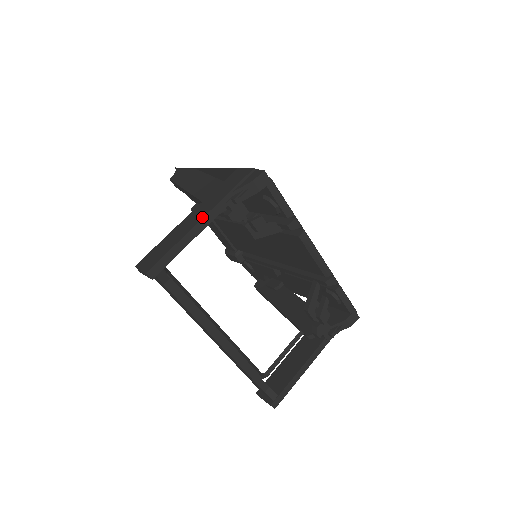
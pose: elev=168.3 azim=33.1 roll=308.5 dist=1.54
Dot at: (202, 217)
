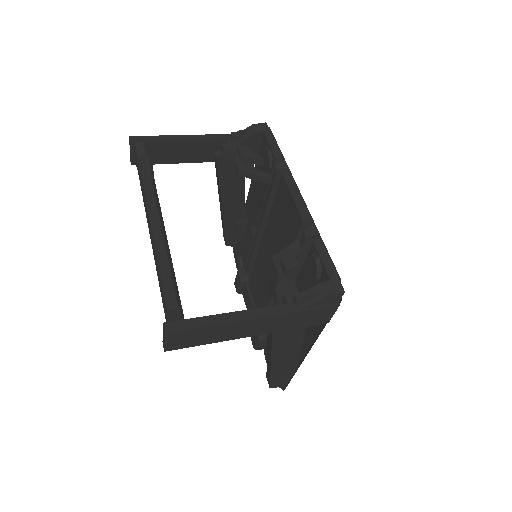
Dot at: (199, 136)
